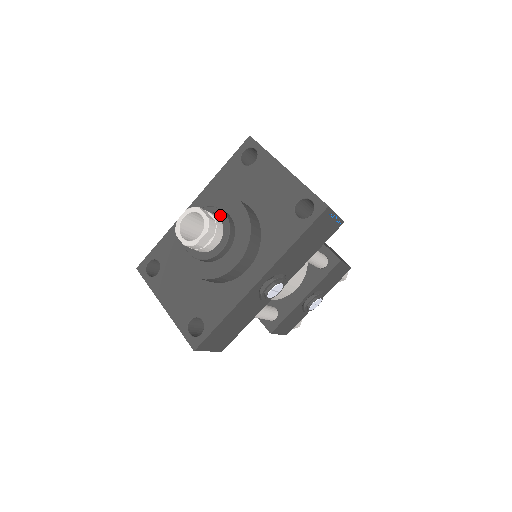
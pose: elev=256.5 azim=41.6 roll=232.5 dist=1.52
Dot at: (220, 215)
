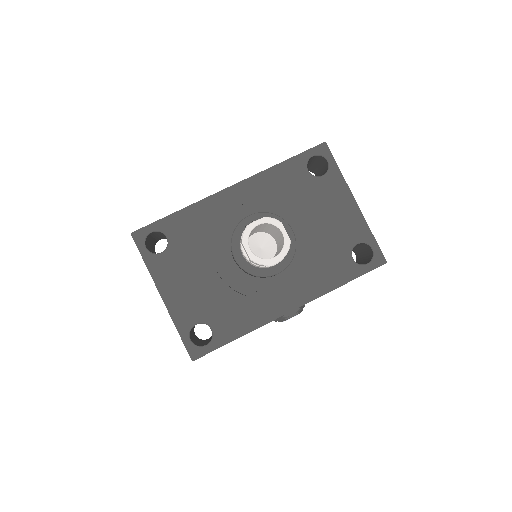
Dot at: (287, 232)
